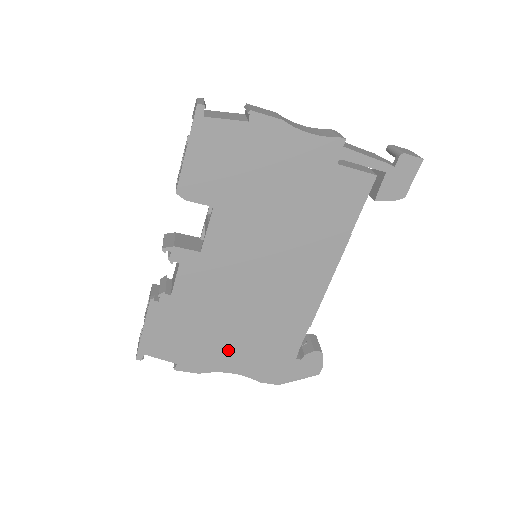
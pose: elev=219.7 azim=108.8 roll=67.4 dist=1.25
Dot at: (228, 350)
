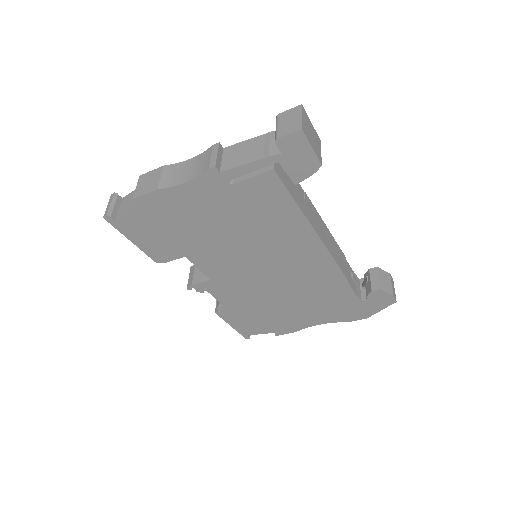
Dot at: (299, 315)
